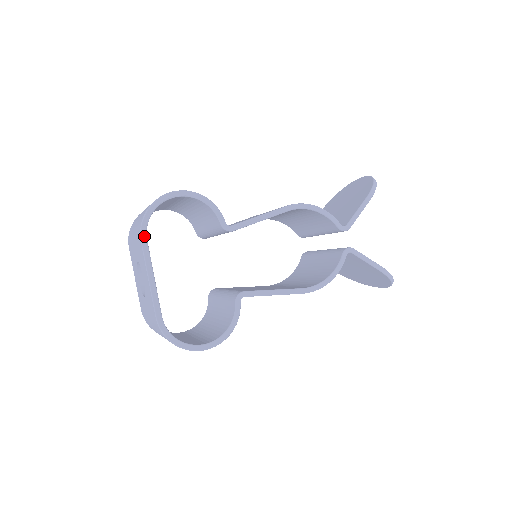
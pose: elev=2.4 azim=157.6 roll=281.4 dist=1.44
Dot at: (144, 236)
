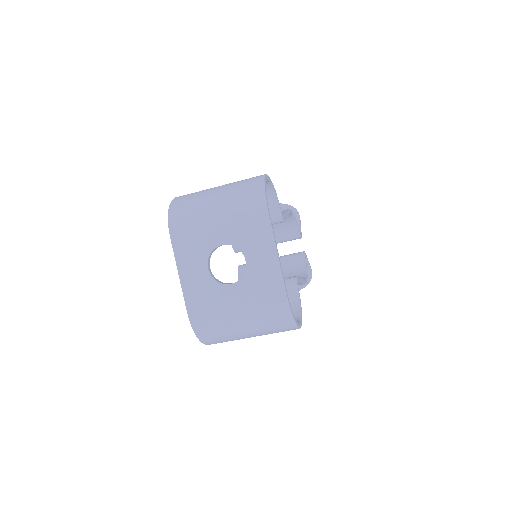
Dot at: (268, 210)
